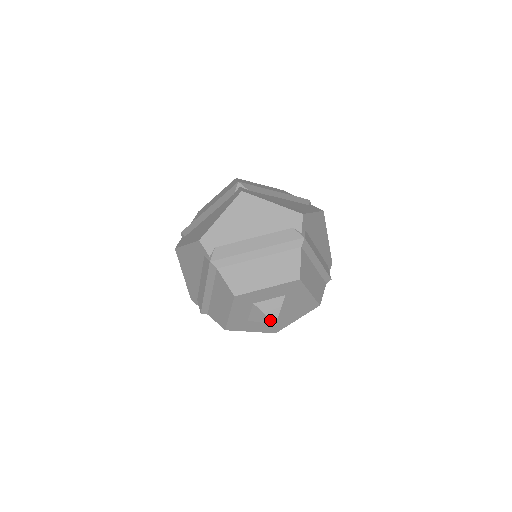
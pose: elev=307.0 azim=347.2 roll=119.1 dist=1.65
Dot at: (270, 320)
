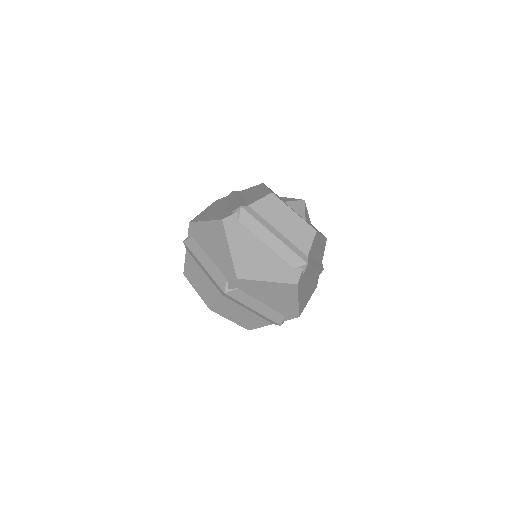
Dot at: occluded
